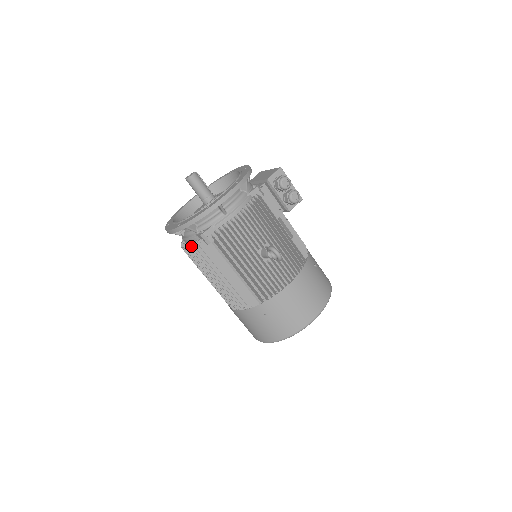
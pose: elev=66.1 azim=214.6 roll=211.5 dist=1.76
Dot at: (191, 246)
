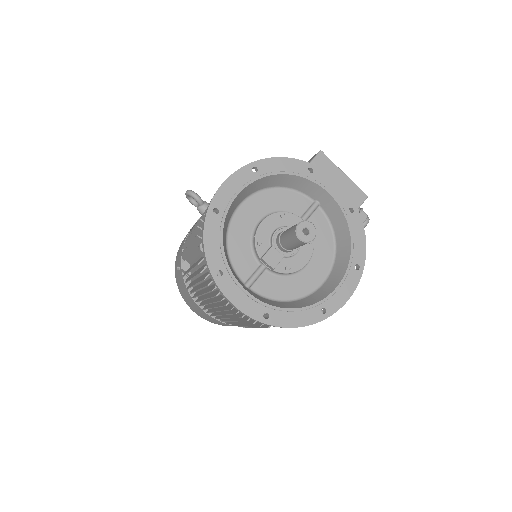
Dot at: occluded
